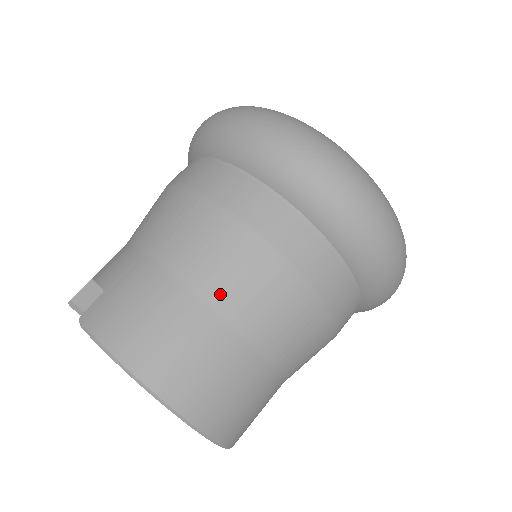
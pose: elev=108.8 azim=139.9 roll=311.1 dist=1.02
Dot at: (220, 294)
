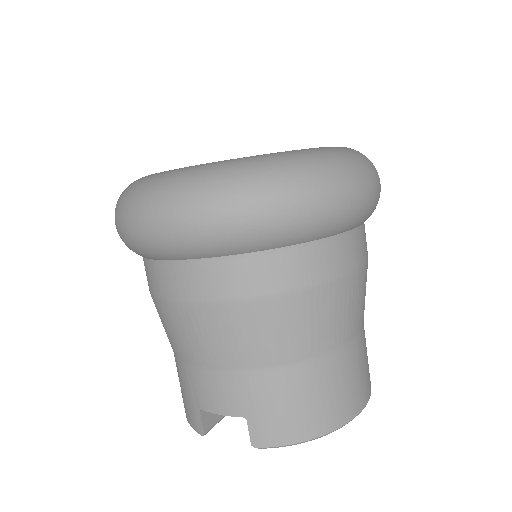
Dot at: (326, 341)
